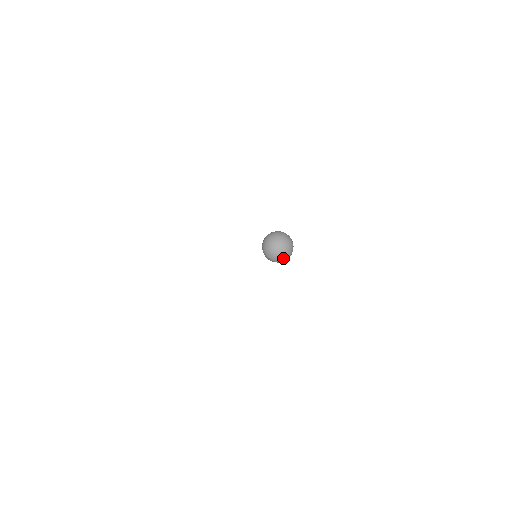
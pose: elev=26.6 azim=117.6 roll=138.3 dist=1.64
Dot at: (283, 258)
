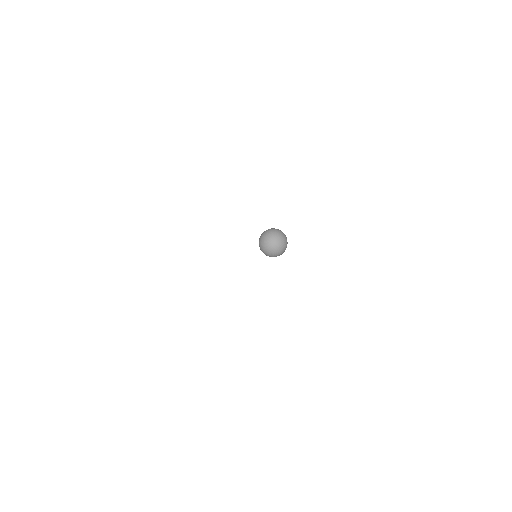
Dot at: (281, 252)
